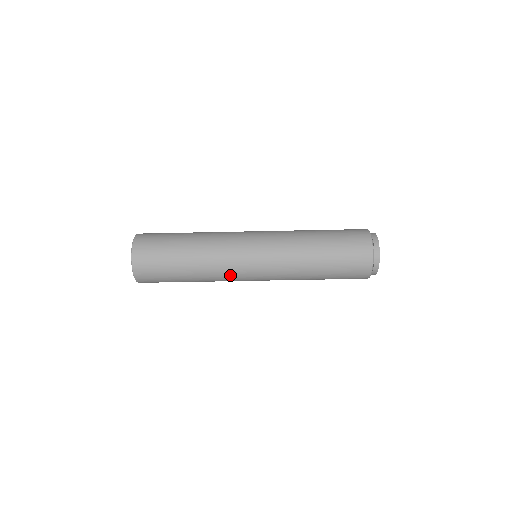
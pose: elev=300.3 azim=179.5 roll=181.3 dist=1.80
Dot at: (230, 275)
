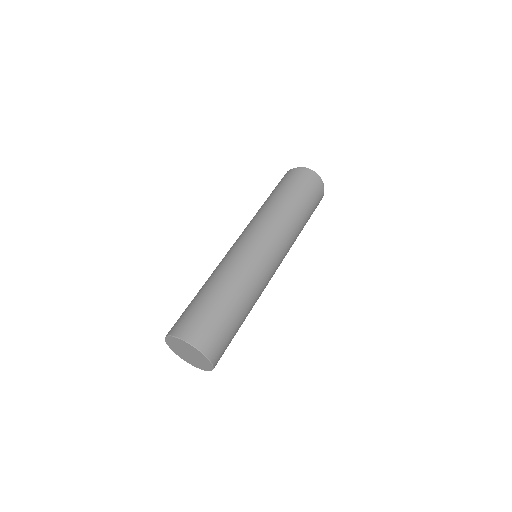
Dot at: (264, 279)
